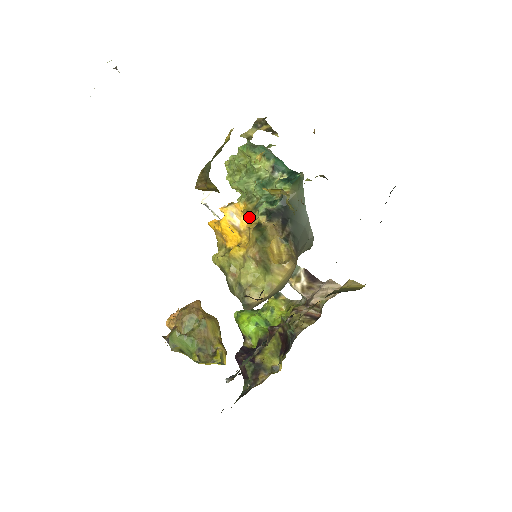
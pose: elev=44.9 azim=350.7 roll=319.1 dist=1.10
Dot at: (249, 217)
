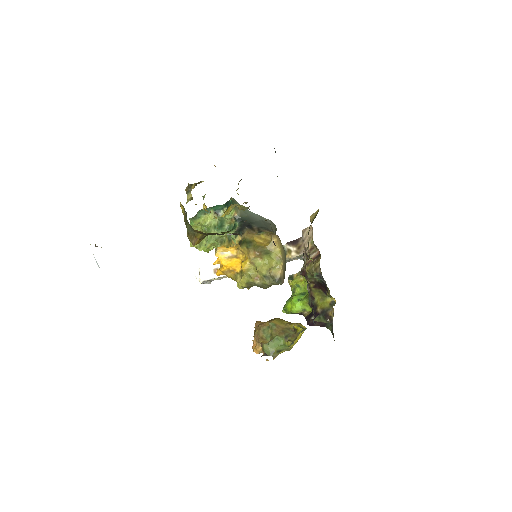
Dot at: occluded
